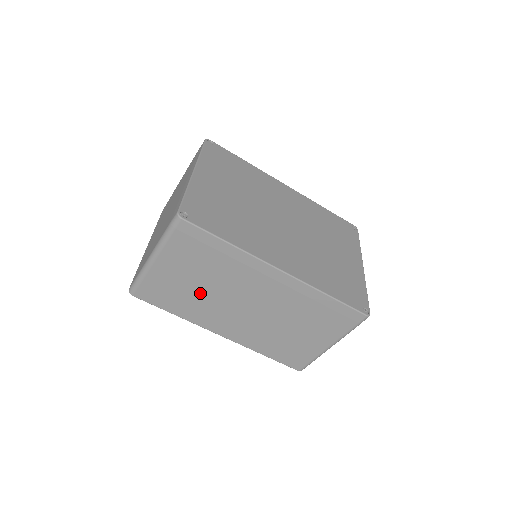
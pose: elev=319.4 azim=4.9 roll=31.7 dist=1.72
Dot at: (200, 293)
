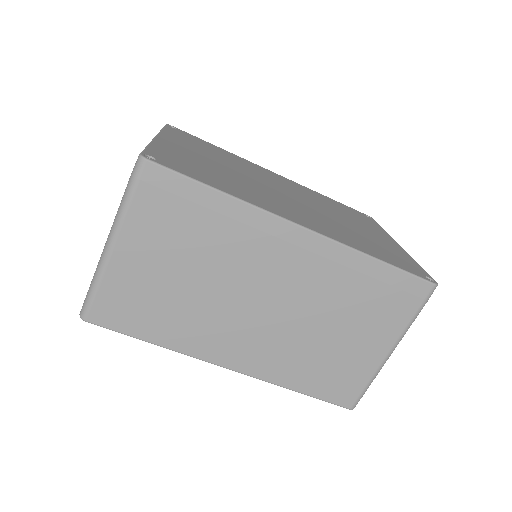
Dot at: (189, 294)
